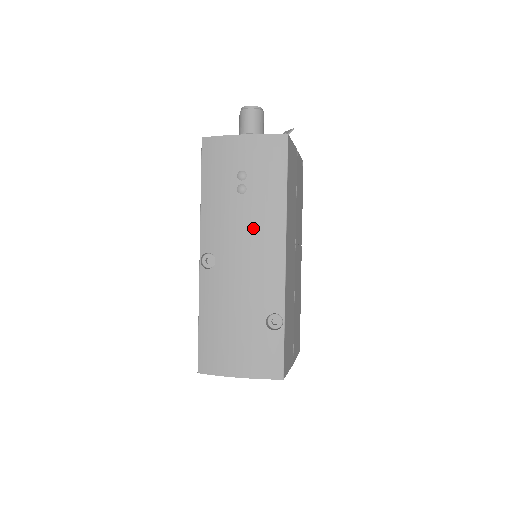
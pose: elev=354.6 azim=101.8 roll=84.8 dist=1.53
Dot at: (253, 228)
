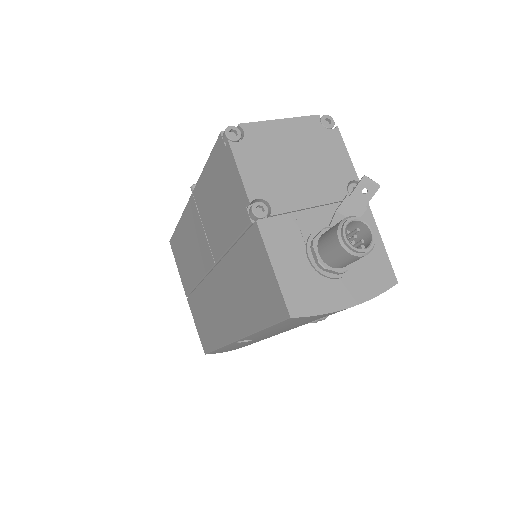
Dot at: occluded
